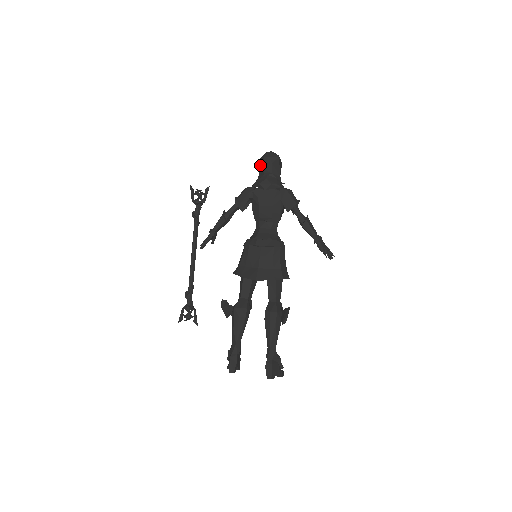
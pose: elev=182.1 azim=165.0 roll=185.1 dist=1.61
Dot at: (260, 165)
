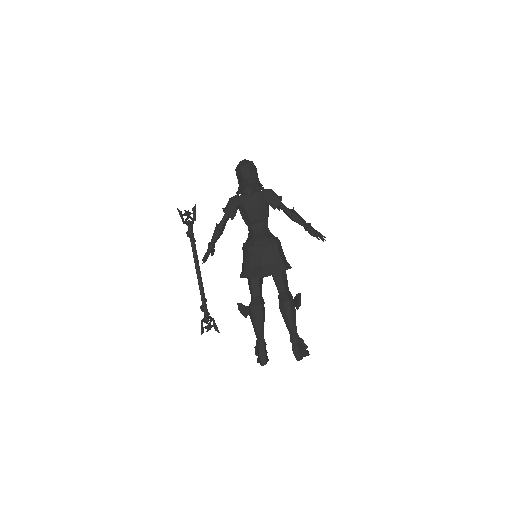
Dot at: (238, 174)
